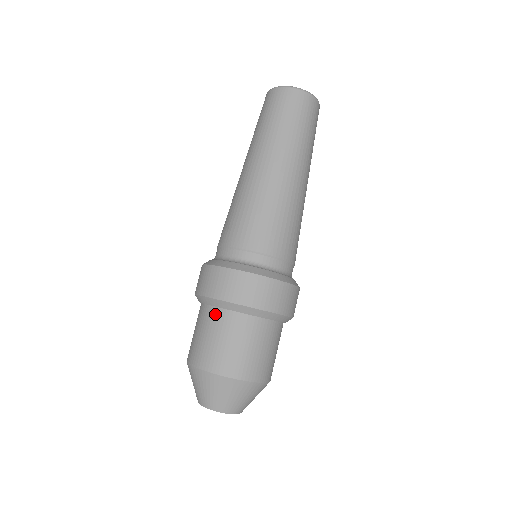
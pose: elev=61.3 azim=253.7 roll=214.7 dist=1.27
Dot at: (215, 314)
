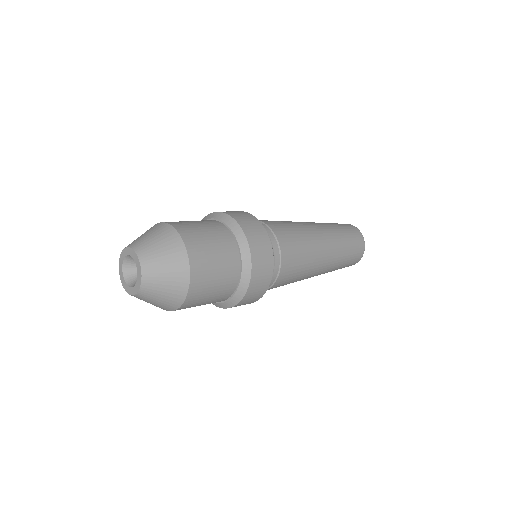
Dot at: (212, 221)
